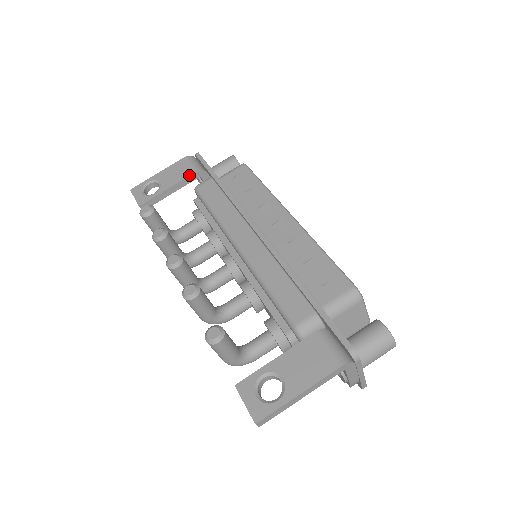
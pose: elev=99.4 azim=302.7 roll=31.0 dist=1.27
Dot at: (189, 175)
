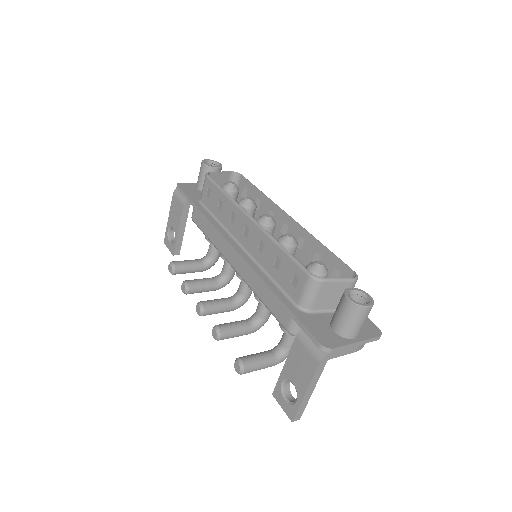
Dot at: (182, 212)
